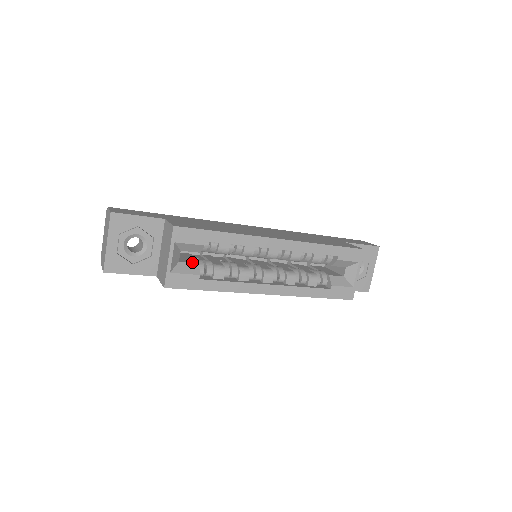
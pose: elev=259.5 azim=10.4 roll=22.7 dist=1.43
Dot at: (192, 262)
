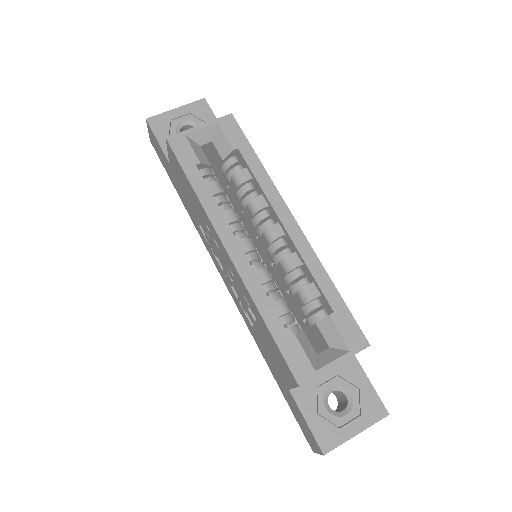
Dot at: occluded
